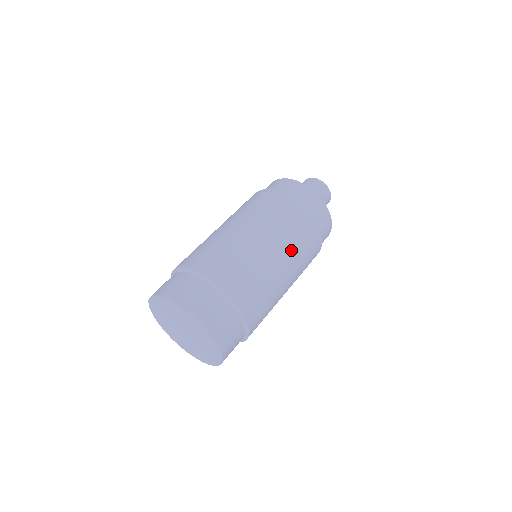
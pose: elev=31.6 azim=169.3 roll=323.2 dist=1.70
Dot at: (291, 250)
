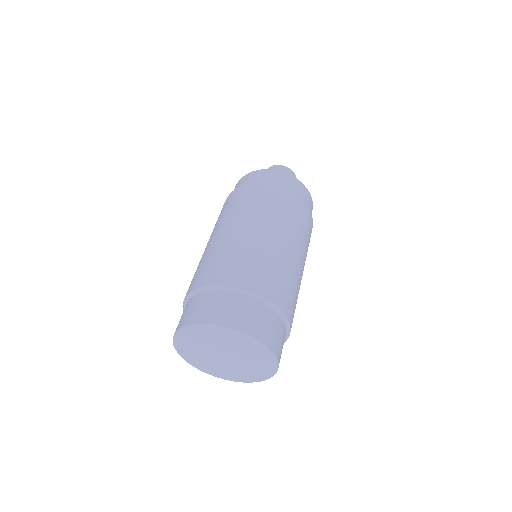
Dot at: (249, 215)
